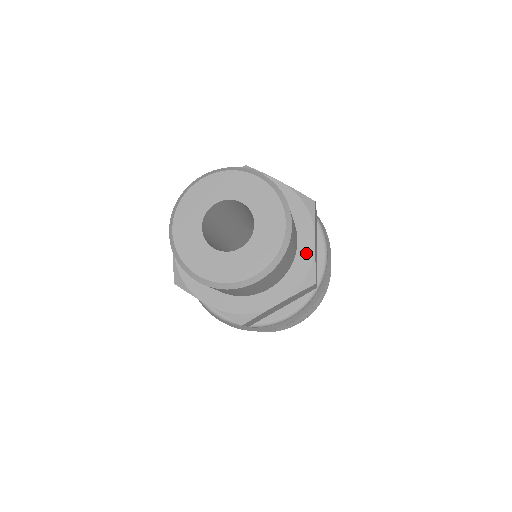
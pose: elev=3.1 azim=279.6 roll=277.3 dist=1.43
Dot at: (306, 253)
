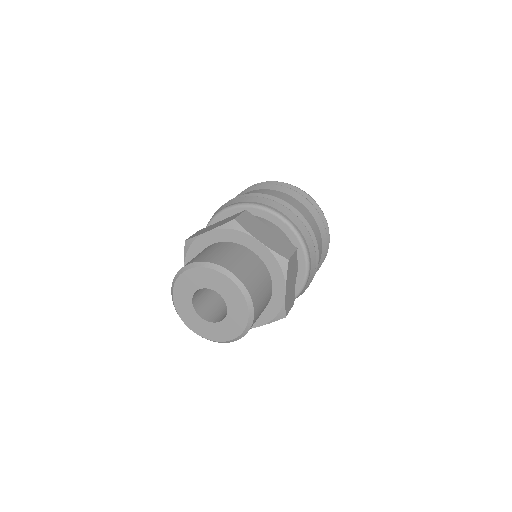
Dot at: (278, 299)
